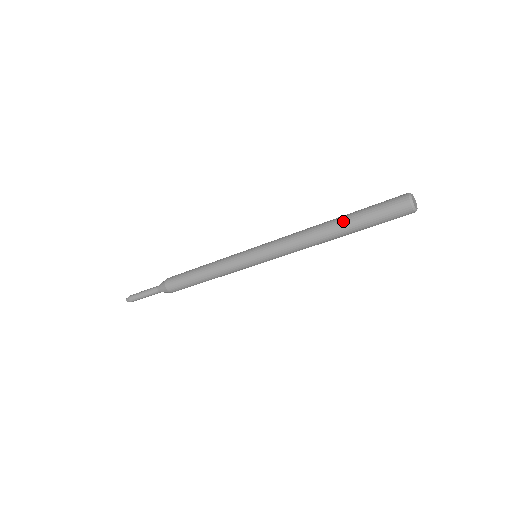
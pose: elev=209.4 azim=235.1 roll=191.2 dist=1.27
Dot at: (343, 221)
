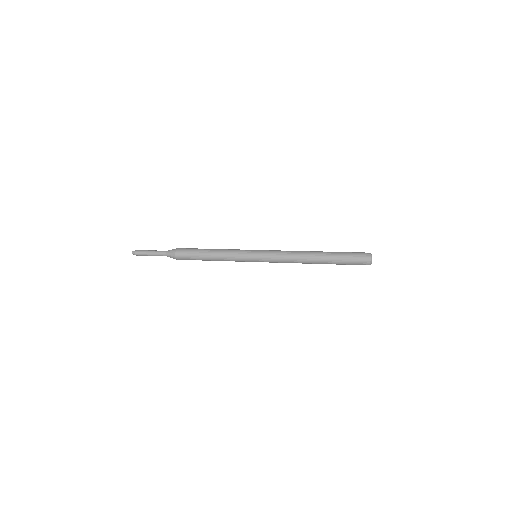
Dot at: (326, 256)
